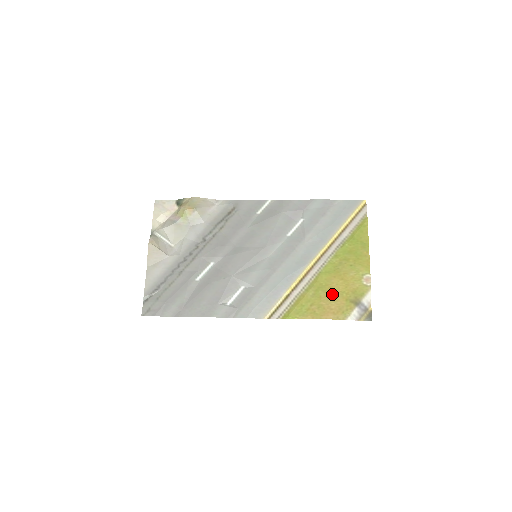
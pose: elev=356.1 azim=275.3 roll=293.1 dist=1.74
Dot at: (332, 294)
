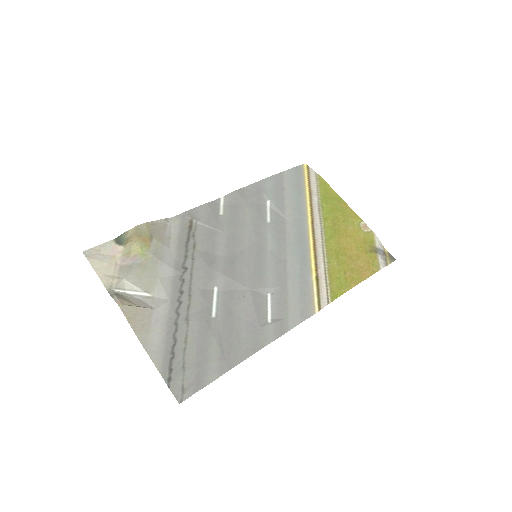
Dot at: (351, 254)
